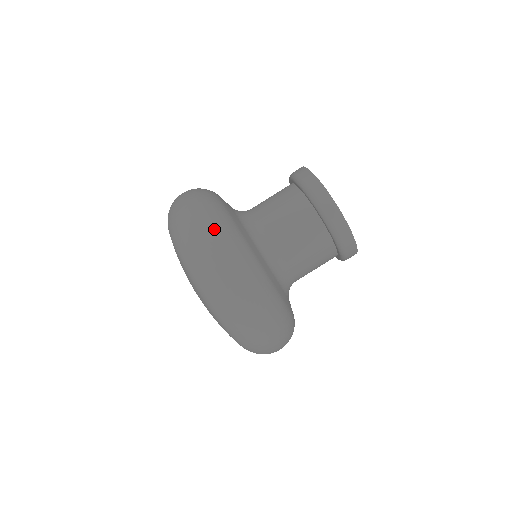
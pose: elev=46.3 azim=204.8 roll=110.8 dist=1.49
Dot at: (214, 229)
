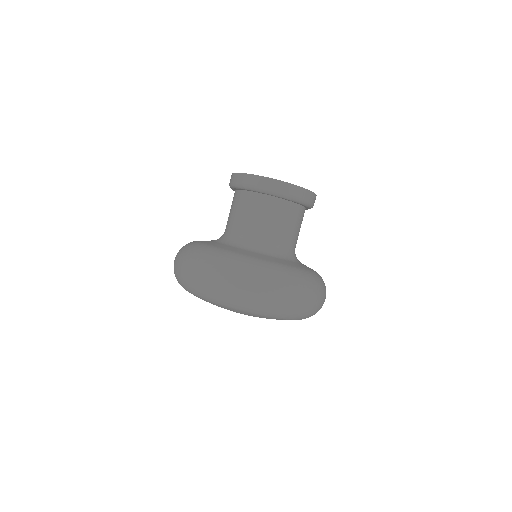
Dot at: (266, 279)
